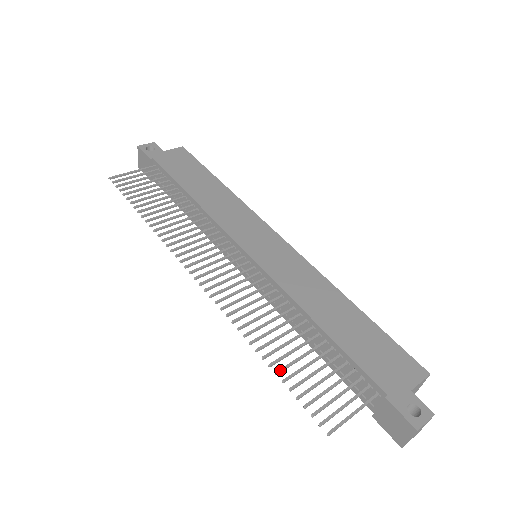
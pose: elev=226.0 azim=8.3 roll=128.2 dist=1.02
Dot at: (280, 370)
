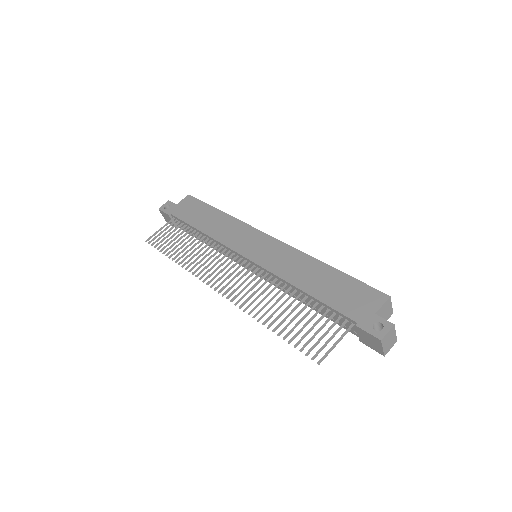
Dot at: (280, 332)
